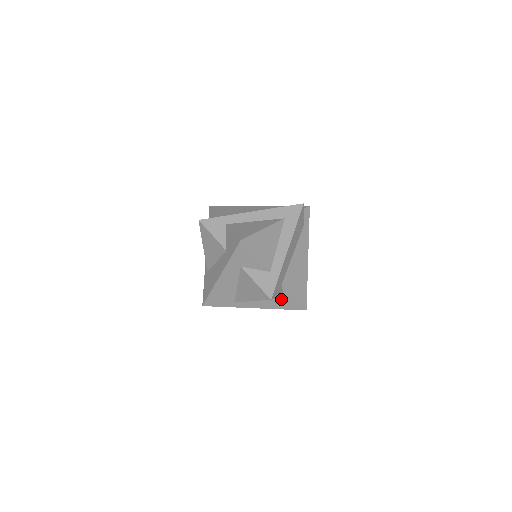
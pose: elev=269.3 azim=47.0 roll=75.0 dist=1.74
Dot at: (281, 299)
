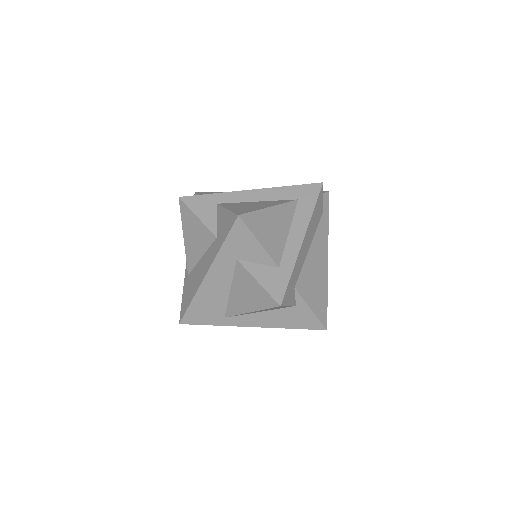
Dot at: (292, 312)
